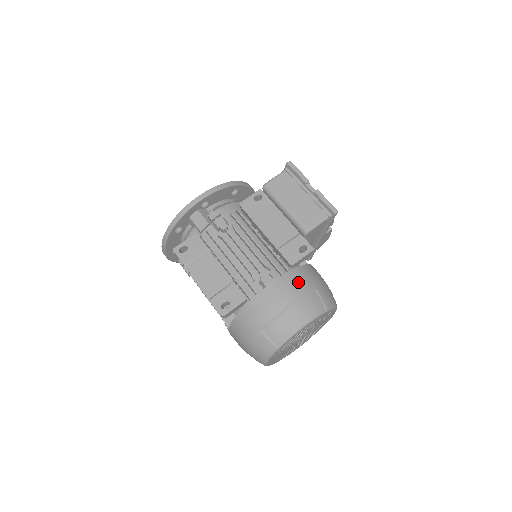
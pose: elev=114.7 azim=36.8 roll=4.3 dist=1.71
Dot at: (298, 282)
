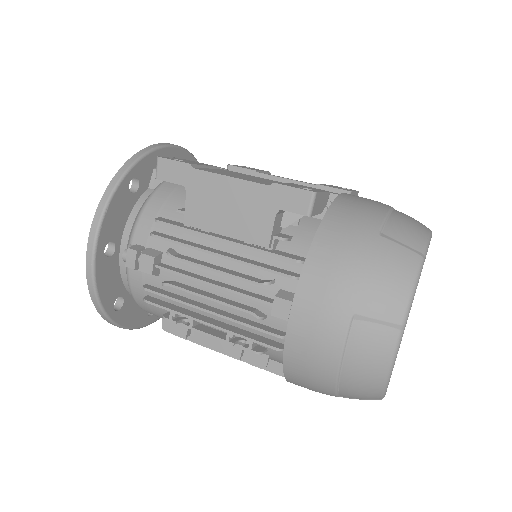
Dot at: occluded
